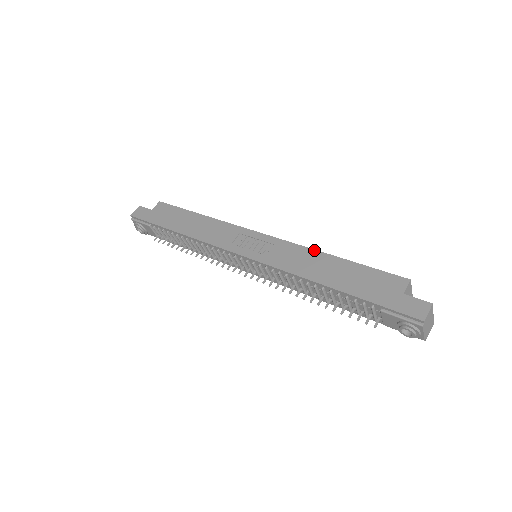
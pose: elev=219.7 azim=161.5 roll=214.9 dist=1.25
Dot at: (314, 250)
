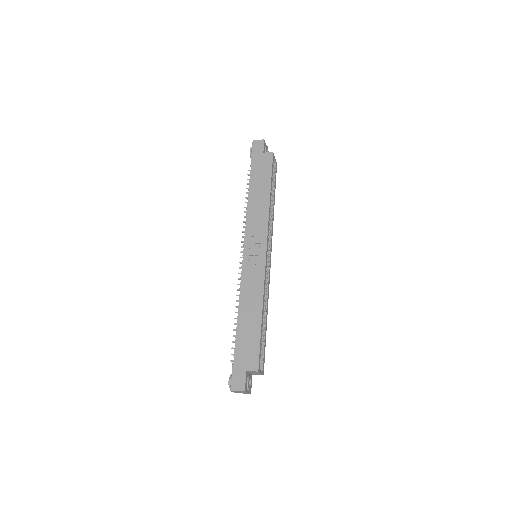
Dot at: (263, 298)
